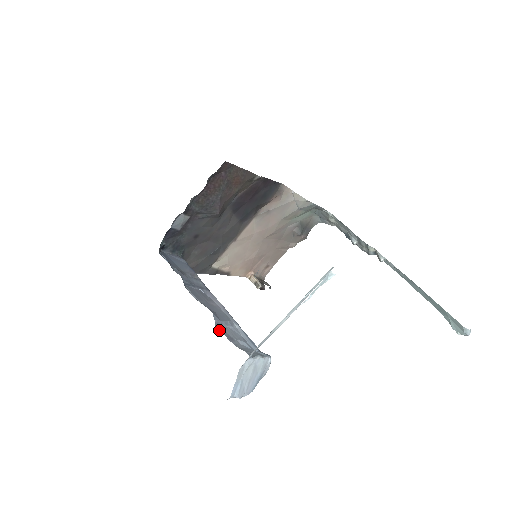
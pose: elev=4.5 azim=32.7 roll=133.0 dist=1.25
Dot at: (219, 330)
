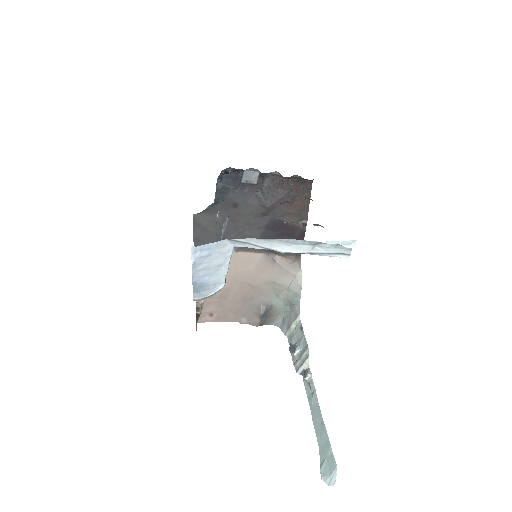
Dot at: occluded
